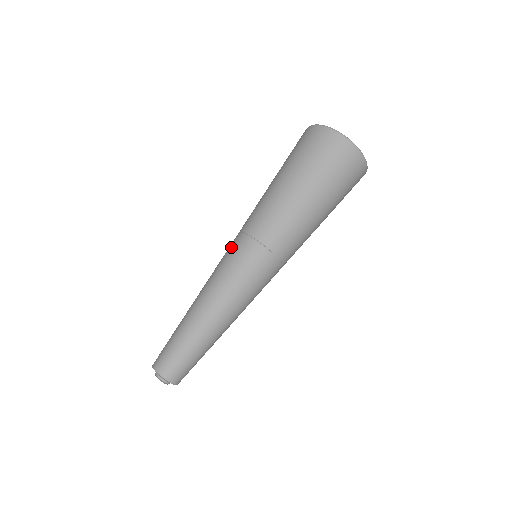
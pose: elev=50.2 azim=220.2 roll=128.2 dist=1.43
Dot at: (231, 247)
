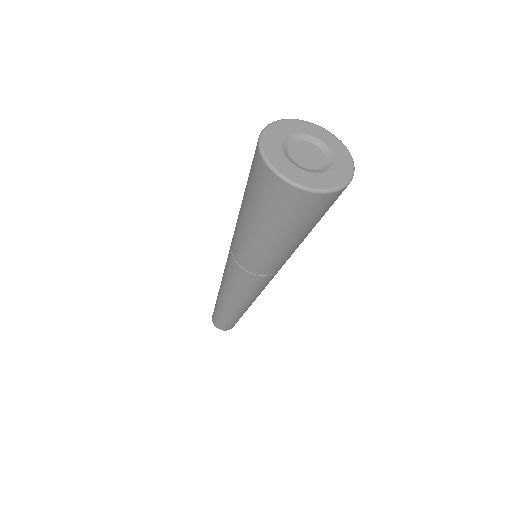
Dot at: (228, 261)
